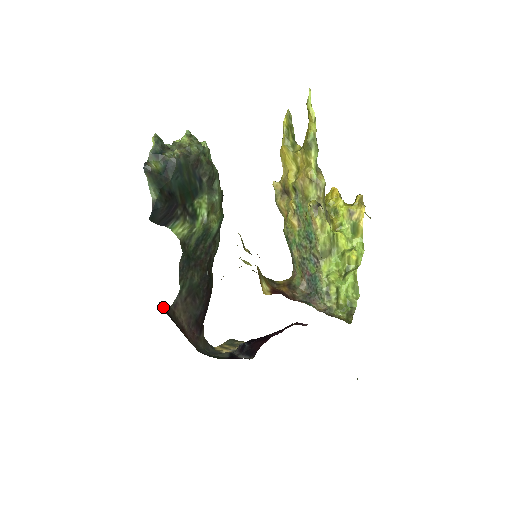
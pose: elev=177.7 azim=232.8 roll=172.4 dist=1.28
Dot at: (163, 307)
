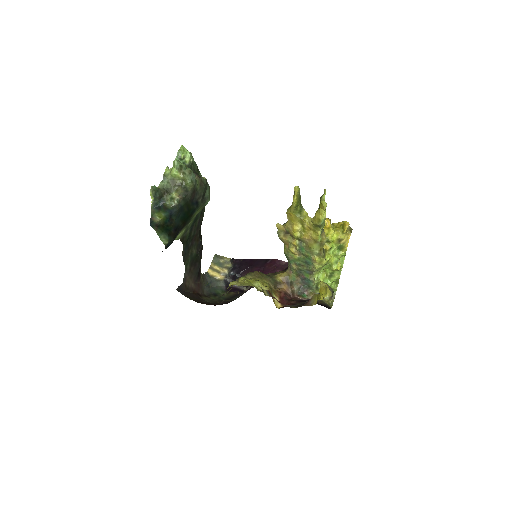
Dot at: (180, 291)
